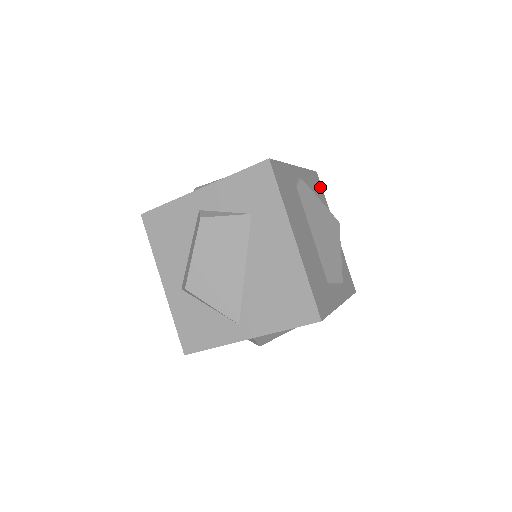
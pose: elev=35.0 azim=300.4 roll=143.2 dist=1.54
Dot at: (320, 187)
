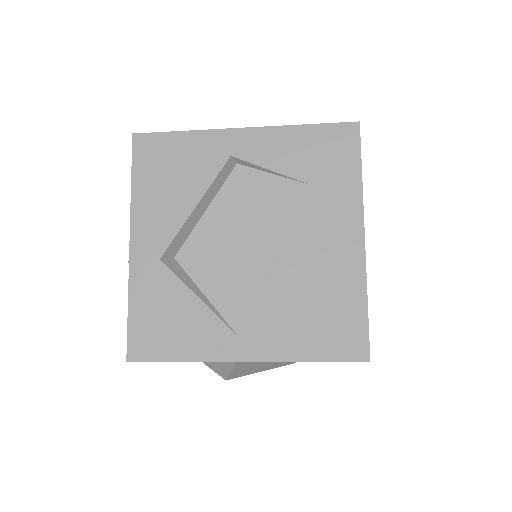
Dot at: occluded
